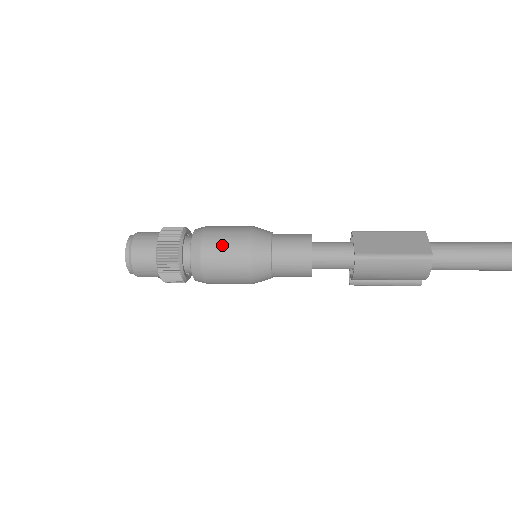
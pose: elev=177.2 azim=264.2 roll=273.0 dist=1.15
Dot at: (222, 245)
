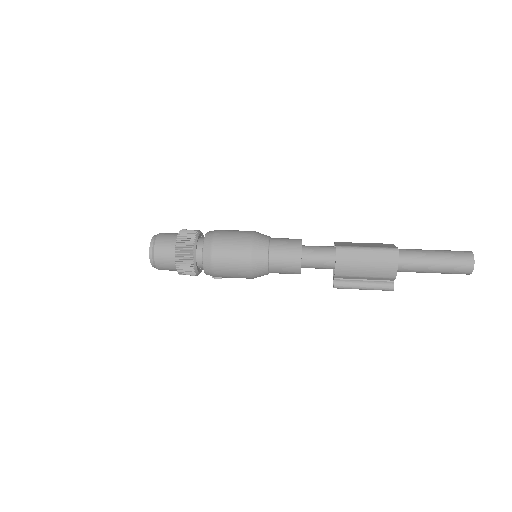
Dot at: (231, 234)
